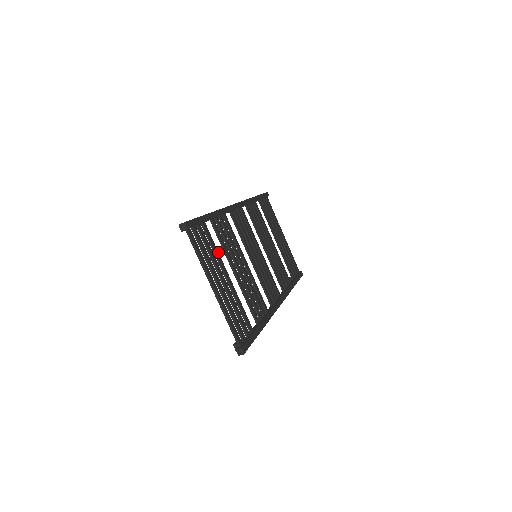
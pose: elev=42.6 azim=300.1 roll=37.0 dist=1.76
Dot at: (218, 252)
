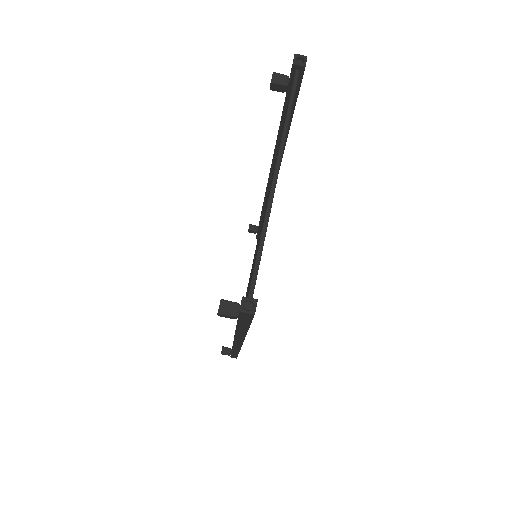
Dot at: occluded
